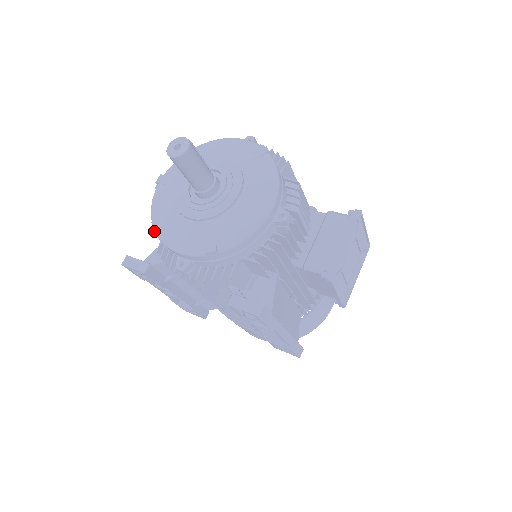
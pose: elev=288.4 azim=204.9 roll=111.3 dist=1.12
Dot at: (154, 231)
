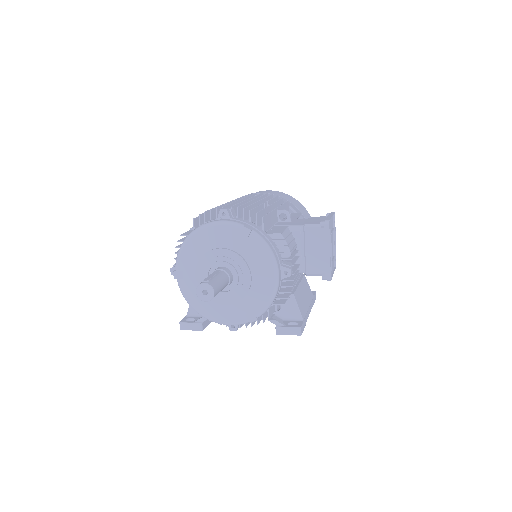
Dot at: occluded
